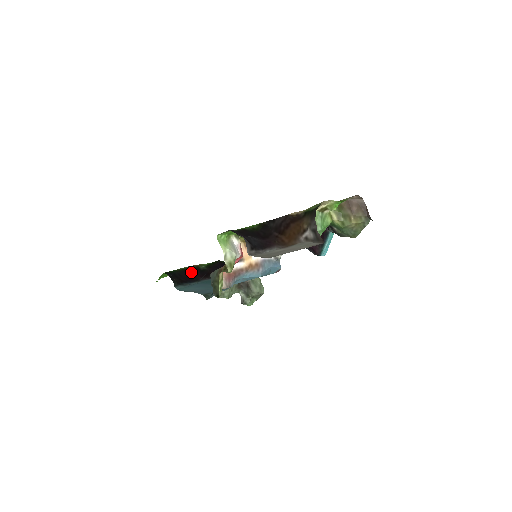
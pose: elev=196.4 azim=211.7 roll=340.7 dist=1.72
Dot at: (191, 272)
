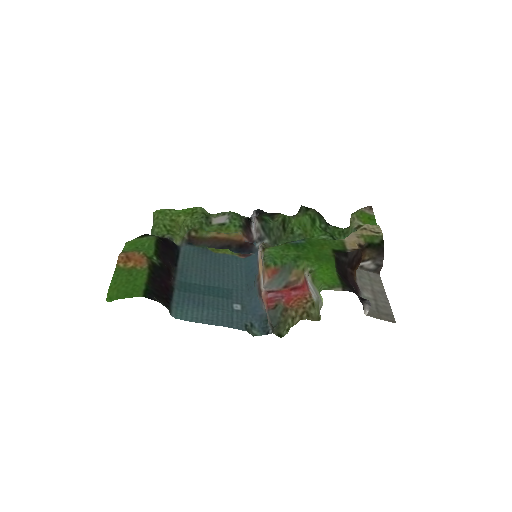
Dot at: (158, 277)
